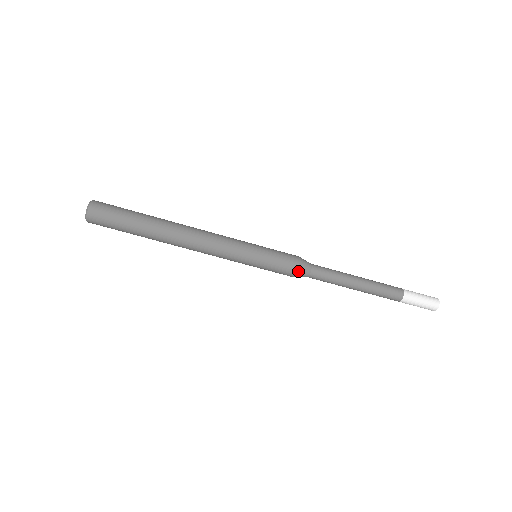
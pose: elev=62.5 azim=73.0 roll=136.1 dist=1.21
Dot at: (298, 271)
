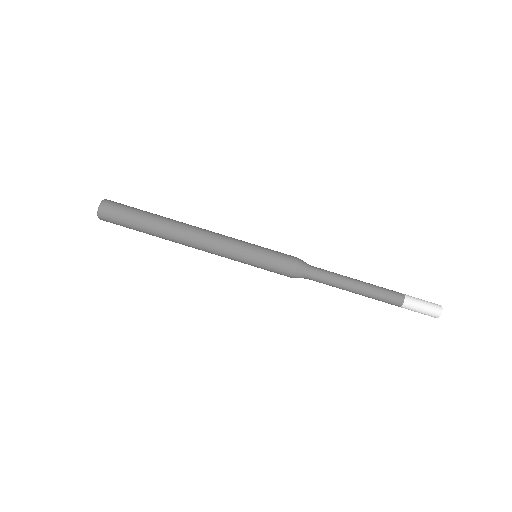
Dot at: (299, 261)
